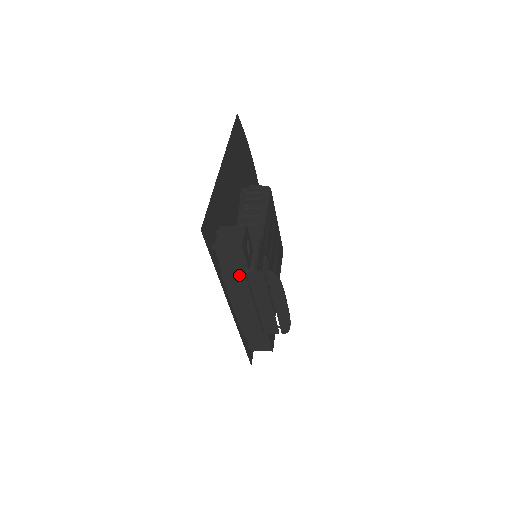
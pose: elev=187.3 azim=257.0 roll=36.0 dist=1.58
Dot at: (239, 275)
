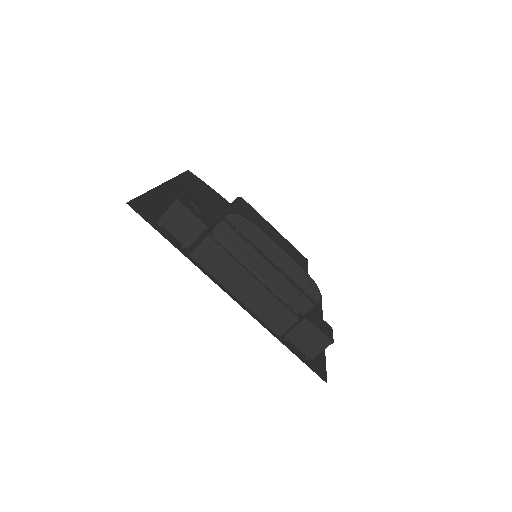
Dot at: (205, 243)
